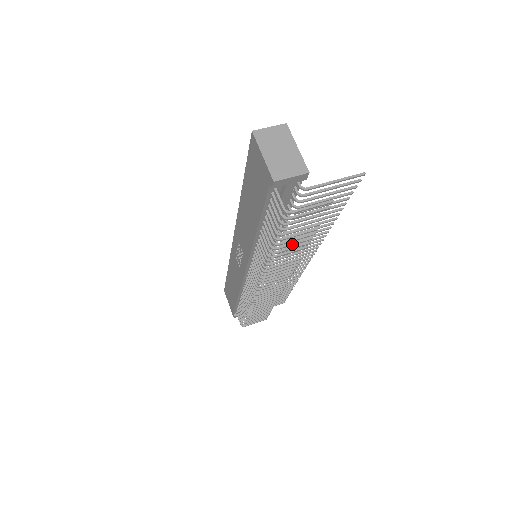
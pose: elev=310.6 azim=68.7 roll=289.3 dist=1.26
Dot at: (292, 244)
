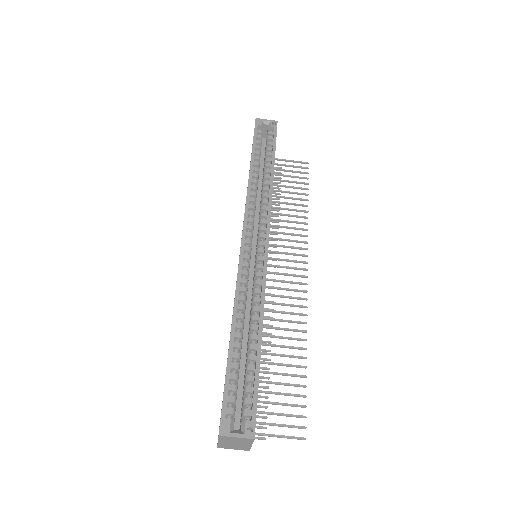
Dot at: occluded
